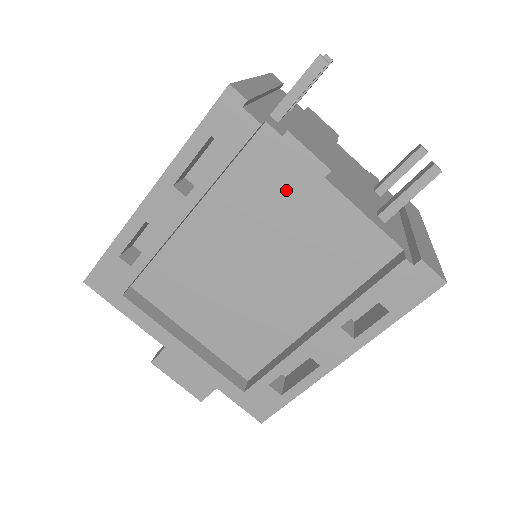
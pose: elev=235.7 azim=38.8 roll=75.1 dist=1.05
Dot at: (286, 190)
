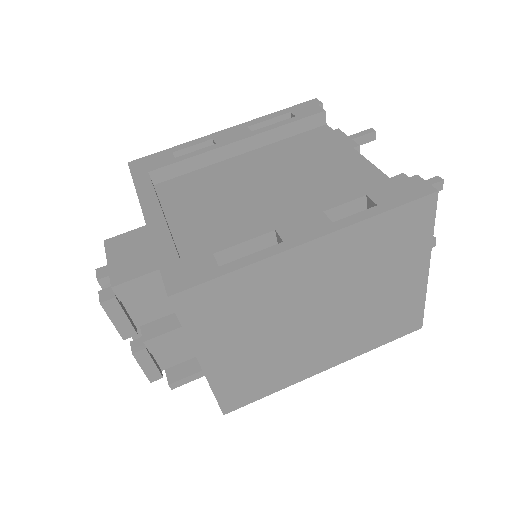
Dot at: (322, 150)
